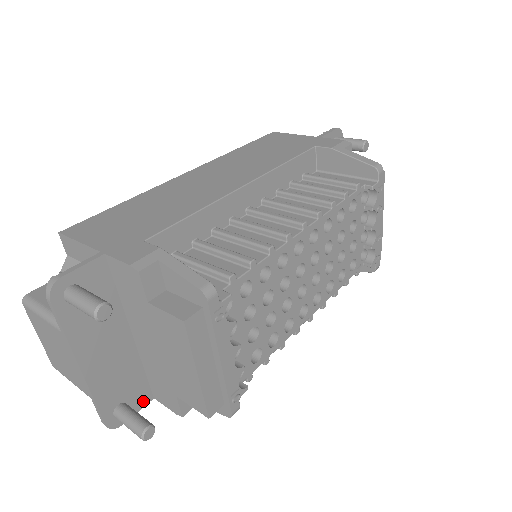
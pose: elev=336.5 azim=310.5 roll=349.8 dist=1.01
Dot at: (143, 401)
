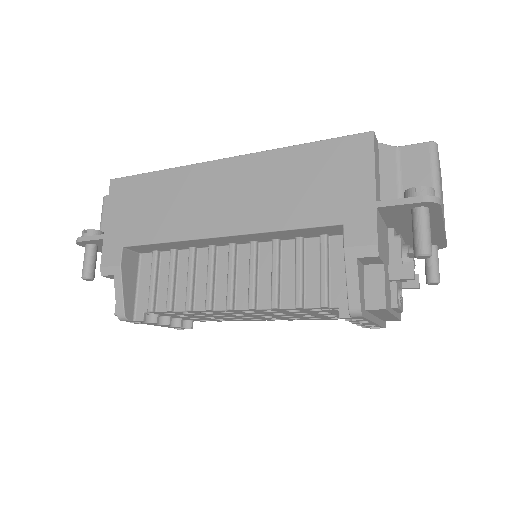
Dot at: occluded
